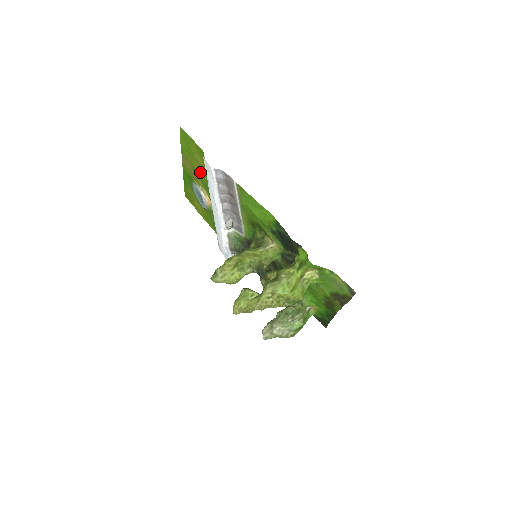
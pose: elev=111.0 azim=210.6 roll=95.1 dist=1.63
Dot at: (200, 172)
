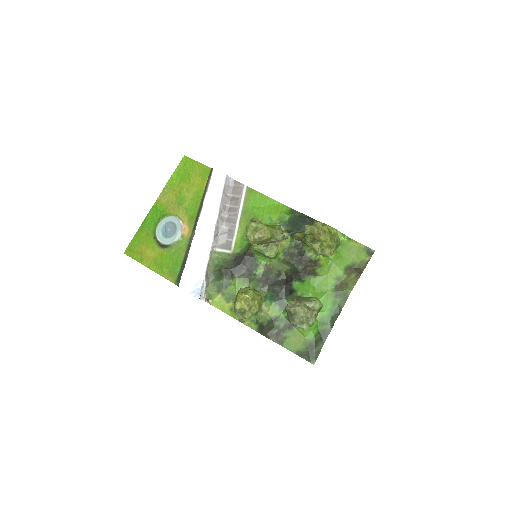
Dot at: (190, 196)
